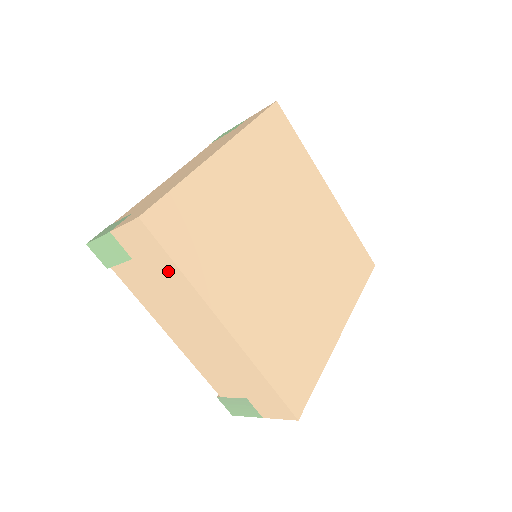
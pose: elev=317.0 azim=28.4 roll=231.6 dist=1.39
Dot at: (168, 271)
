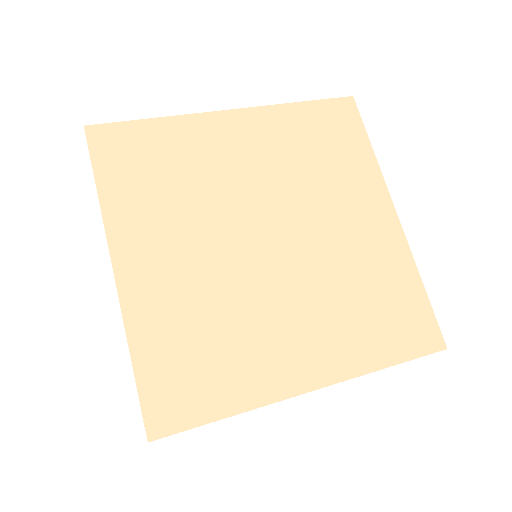
Dot at: occluded
